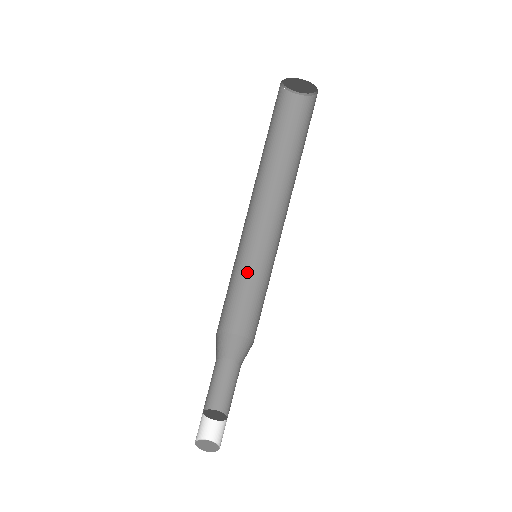
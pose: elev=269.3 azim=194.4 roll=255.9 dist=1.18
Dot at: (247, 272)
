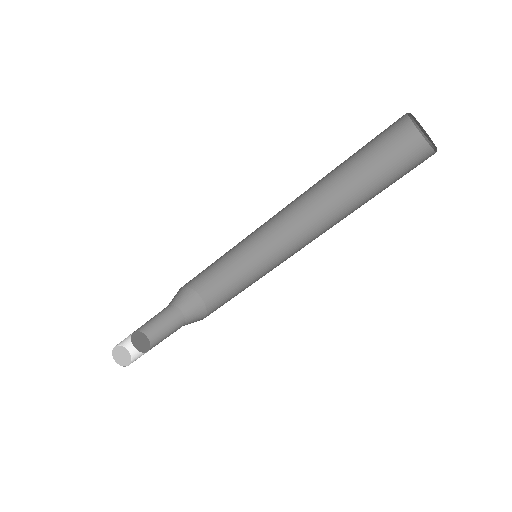
Dot at: (229, 251)
